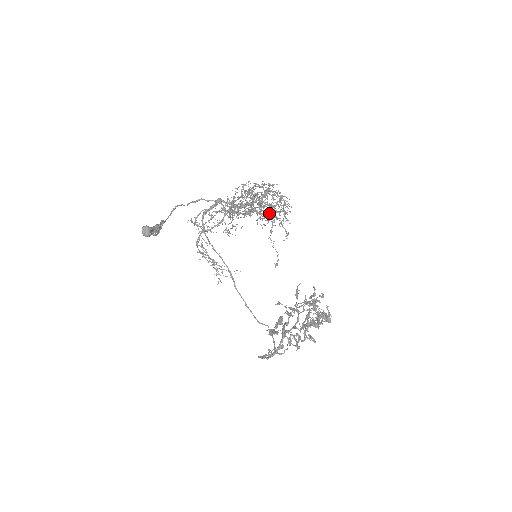
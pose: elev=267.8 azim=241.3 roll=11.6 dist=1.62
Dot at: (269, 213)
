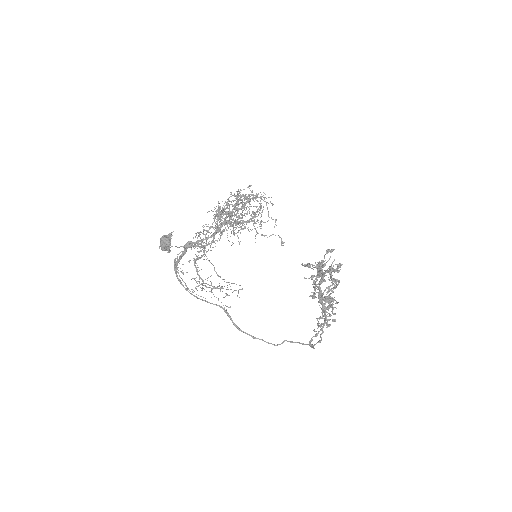
Dot at: (261, 198)
